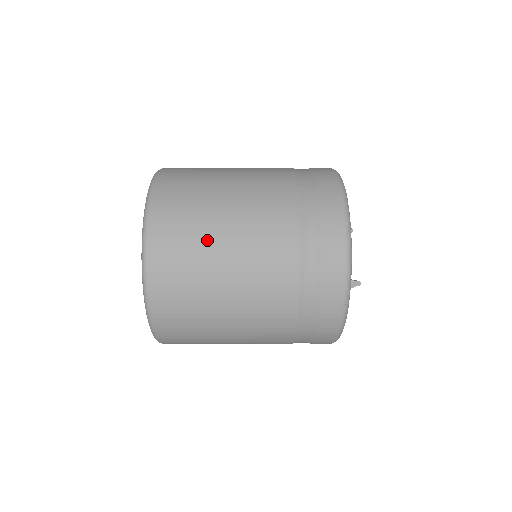
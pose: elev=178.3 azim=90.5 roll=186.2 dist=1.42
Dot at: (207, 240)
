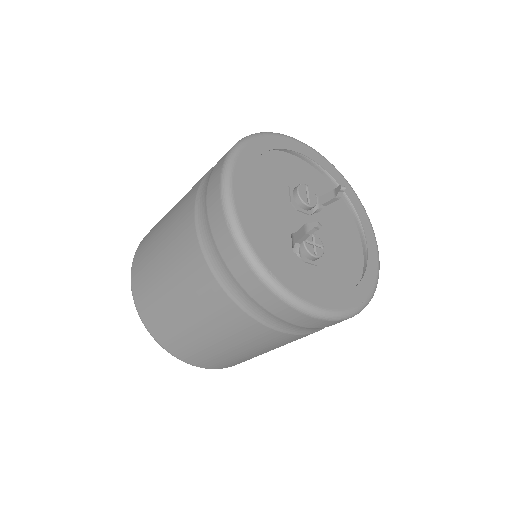
Dot at: (158, 229)
